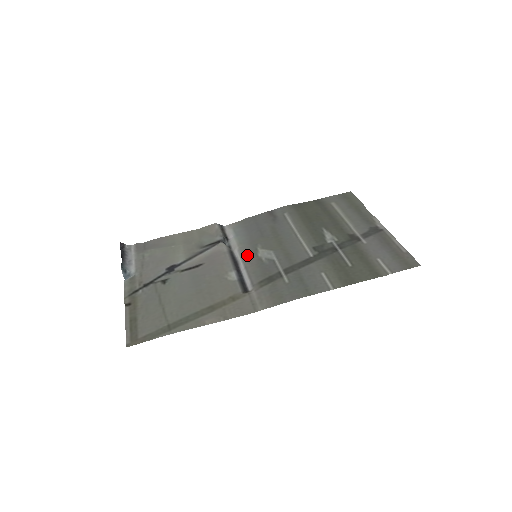
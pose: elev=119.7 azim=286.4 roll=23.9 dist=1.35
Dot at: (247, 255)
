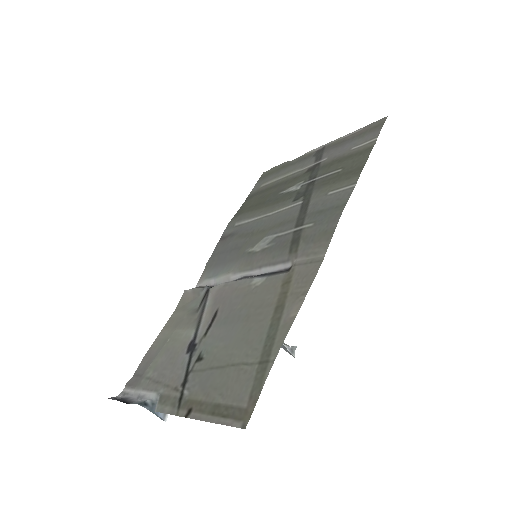
Dot at: (247, 264)
